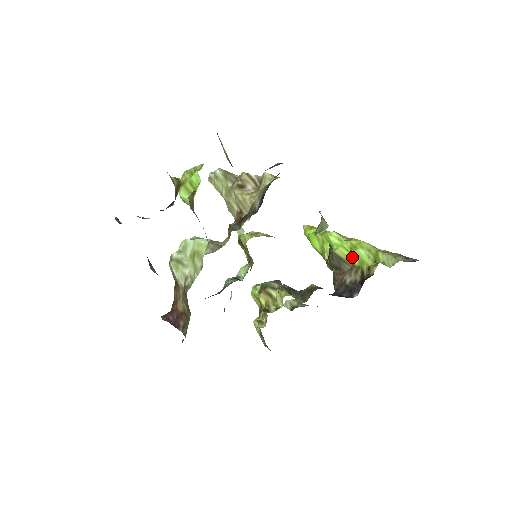
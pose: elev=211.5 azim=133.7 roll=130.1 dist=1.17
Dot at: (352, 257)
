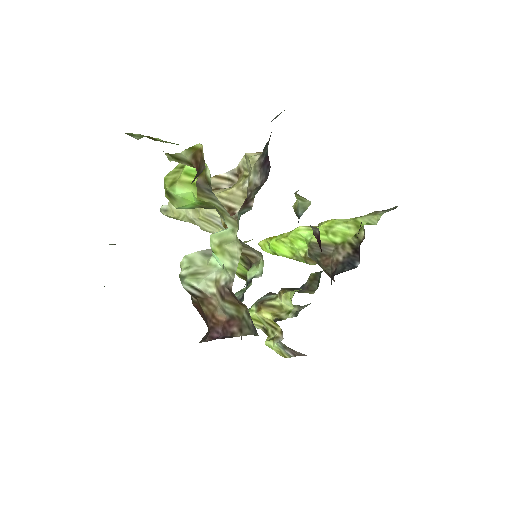
Dot at: (331, 237)
